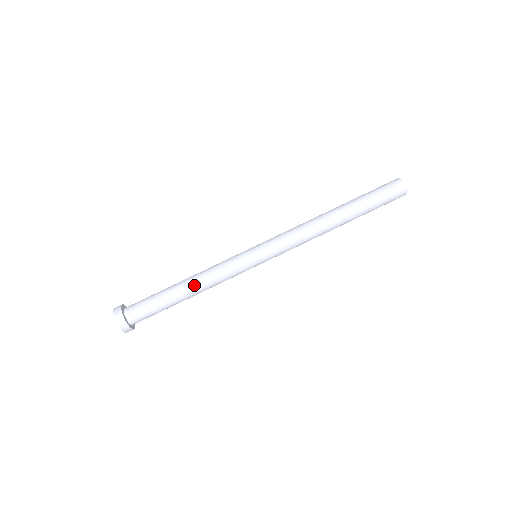
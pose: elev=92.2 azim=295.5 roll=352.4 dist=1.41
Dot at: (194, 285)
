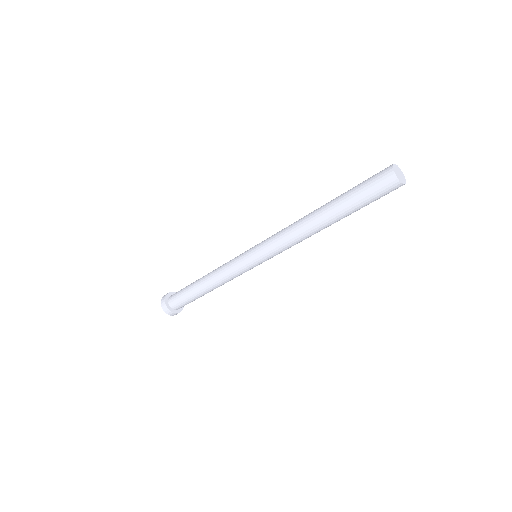
Dot at: (208, 282)
